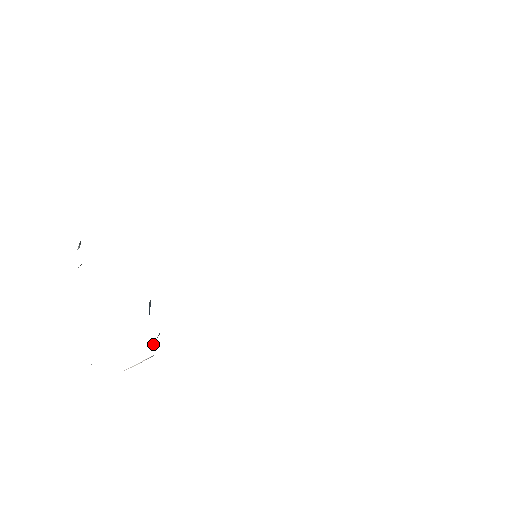
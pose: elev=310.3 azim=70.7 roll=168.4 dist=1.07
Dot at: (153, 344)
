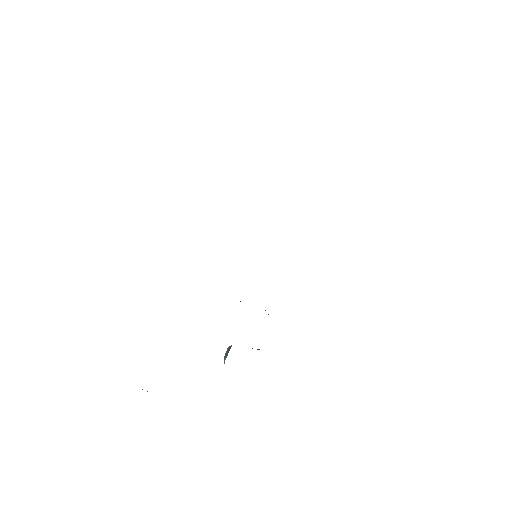
Dot at: occluded
